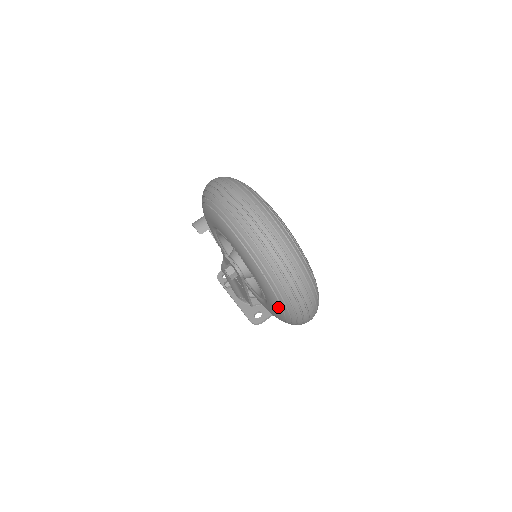
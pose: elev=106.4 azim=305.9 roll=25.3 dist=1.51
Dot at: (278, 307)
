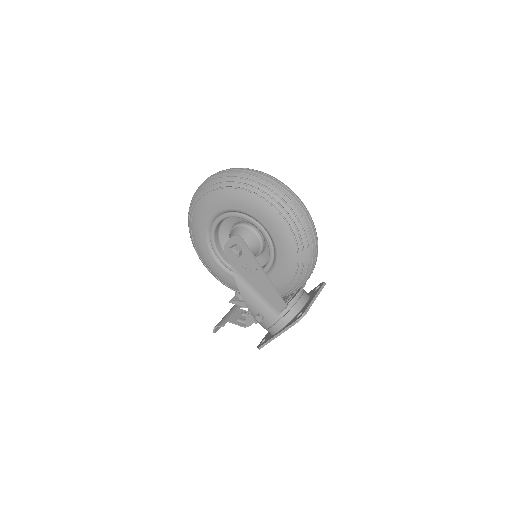
Dot at: (272, 211)
